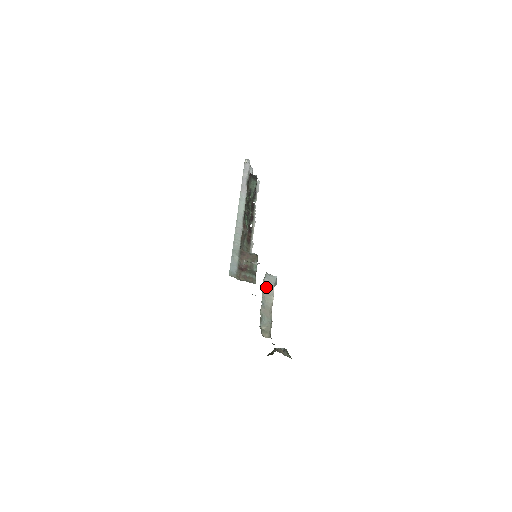
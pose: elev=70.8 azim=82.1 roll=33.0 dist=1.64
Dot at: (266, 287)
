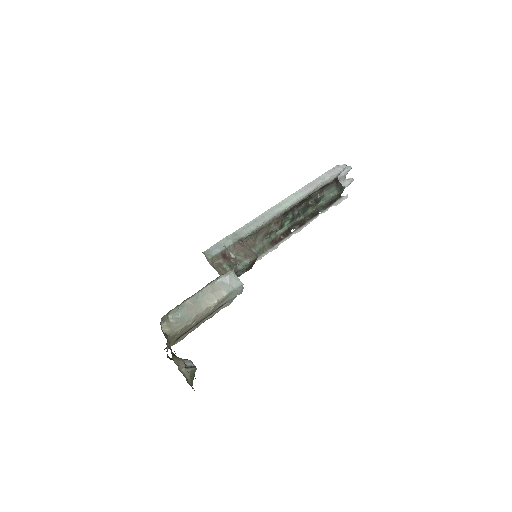
Dot at: (219, 285)
